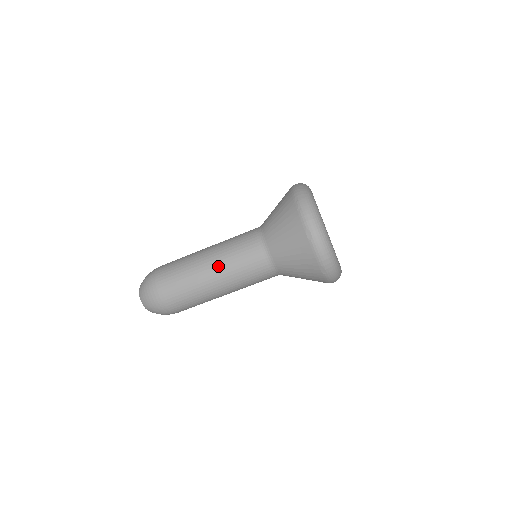
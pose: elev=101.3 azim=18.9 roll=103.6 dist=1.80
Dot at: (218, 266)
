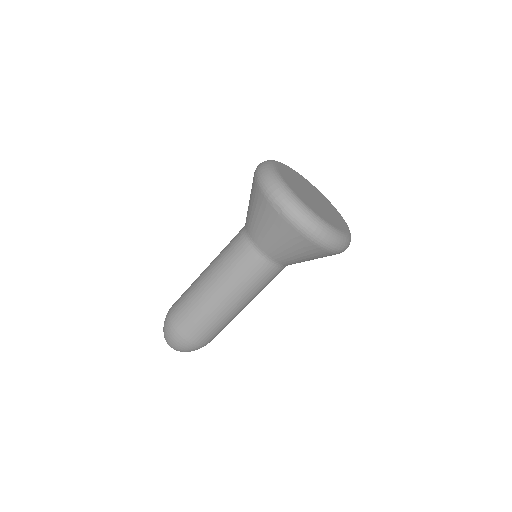
Dot at: (210, 266)
